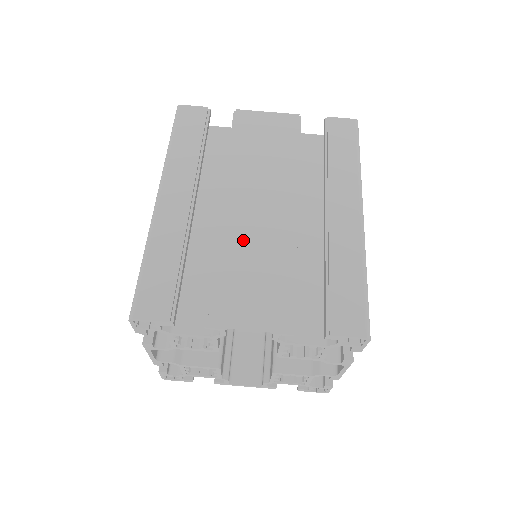
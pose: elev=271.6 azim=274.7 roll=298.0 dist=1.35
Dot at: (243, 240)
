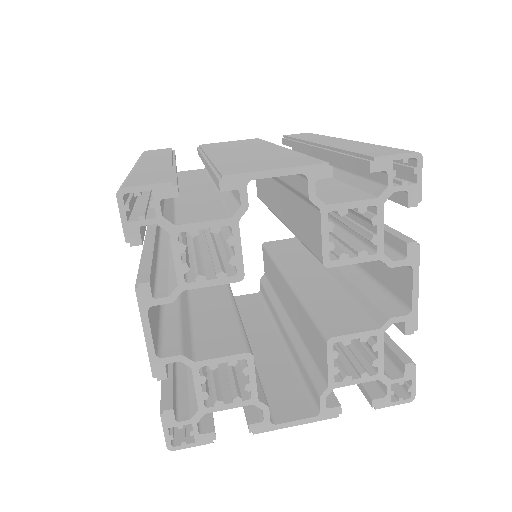
Dot at: (238, 157)
